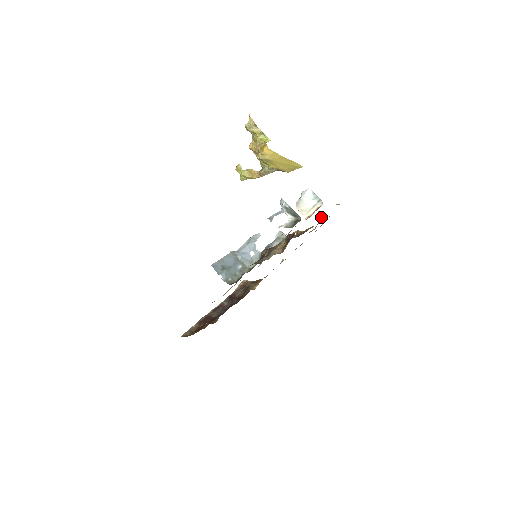
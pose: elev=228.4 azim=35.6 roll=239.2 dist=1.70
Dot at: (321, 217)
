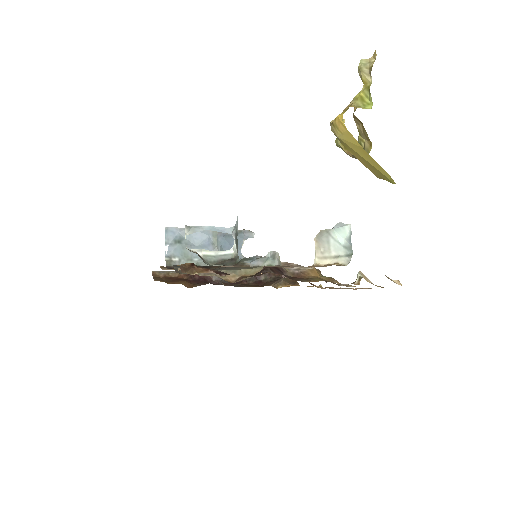
Dot at: (360, 278)
